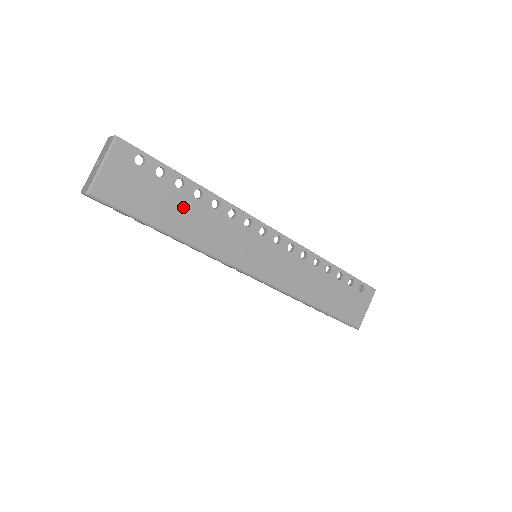
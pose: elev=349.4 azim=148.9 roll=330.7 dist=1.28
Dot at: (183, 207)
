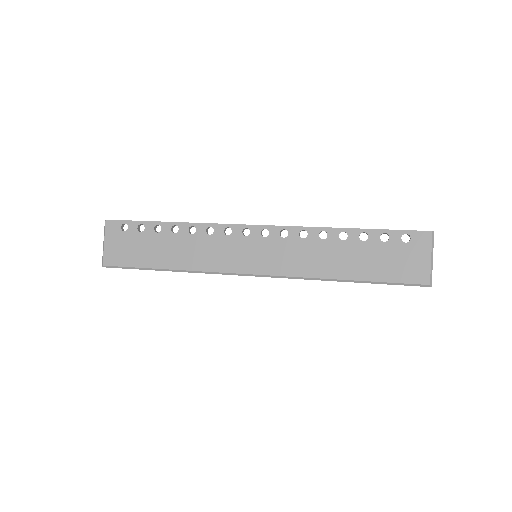
Dot at: (168, 245)
